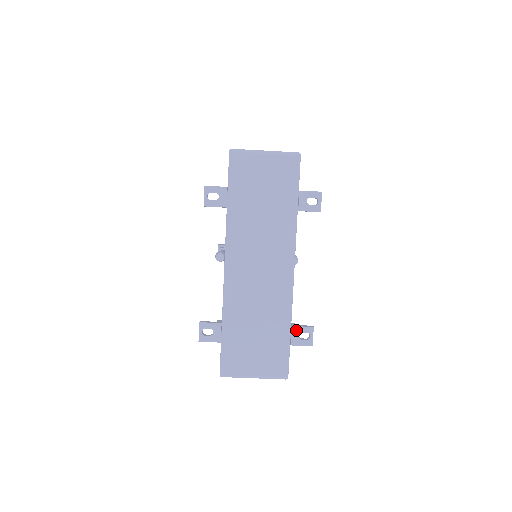
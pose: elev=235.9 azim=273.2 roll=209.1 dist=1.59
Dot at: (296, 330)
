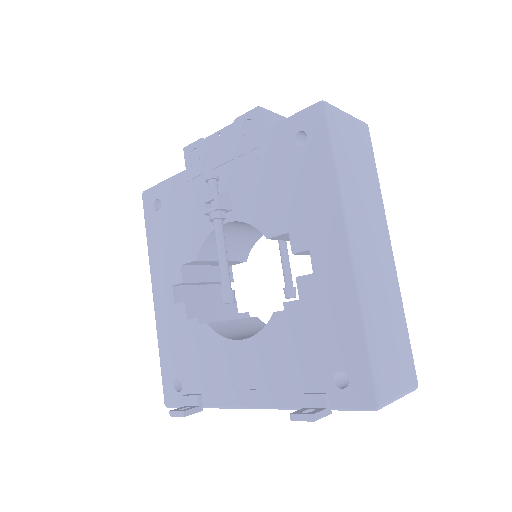
Dot at: occluded
